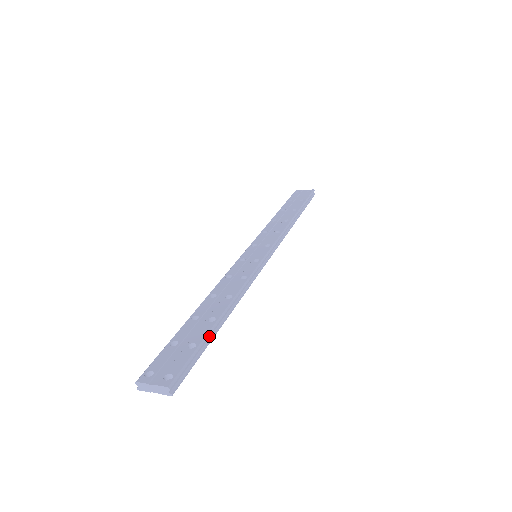
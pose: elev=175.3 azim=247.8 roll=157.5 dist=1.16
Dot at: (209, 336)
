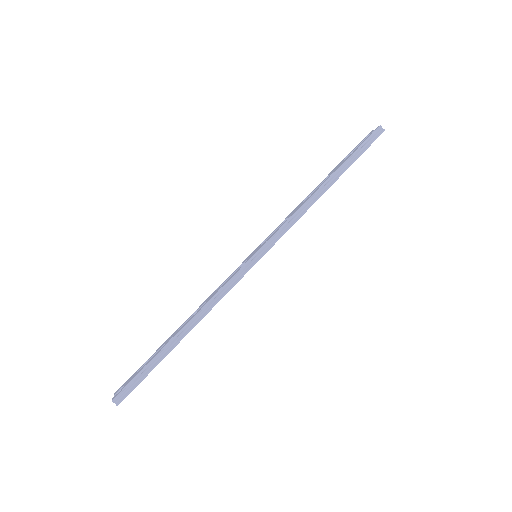
Dot at: (162, 355)
